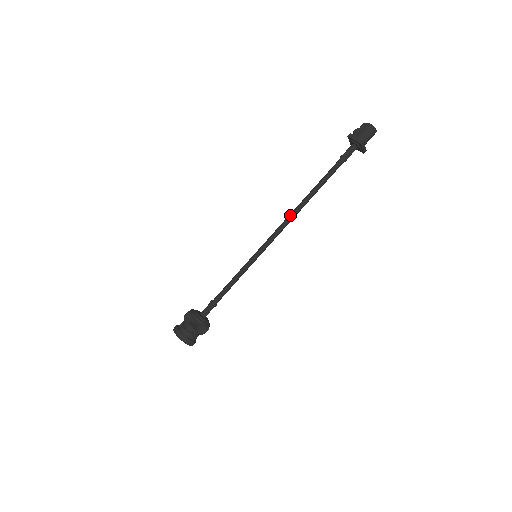
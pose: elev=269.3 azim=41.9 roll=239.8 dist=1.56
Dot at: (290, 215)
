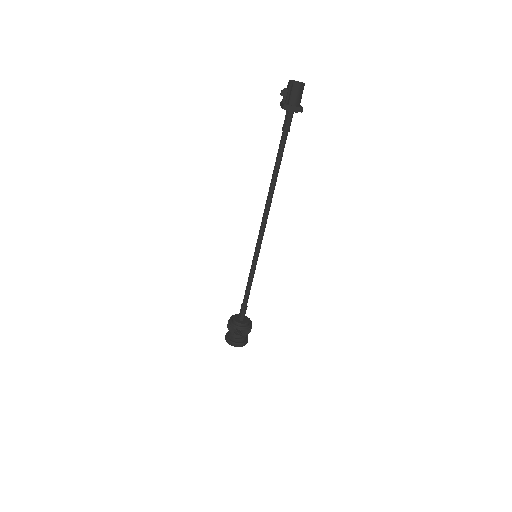
Dot at: (267, 210)
